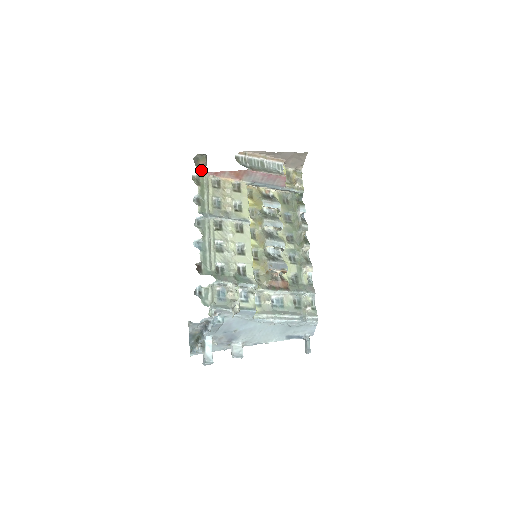
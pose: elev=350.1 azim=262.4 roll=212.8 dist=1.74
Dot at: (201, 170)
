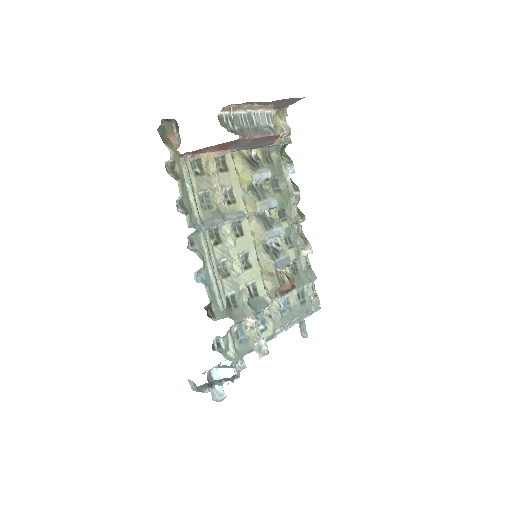
Dot at: (174, 150)
